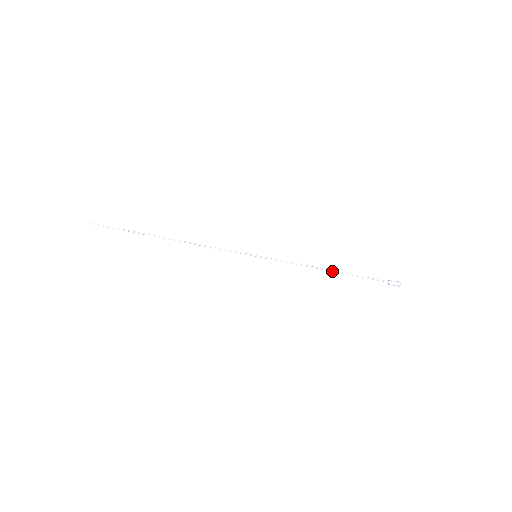
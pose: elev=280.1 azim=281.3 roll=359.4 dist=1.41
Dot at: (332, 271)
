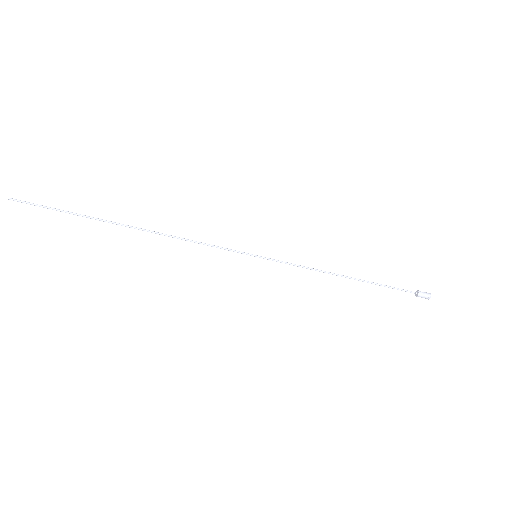
Dot at: (352, 278)
